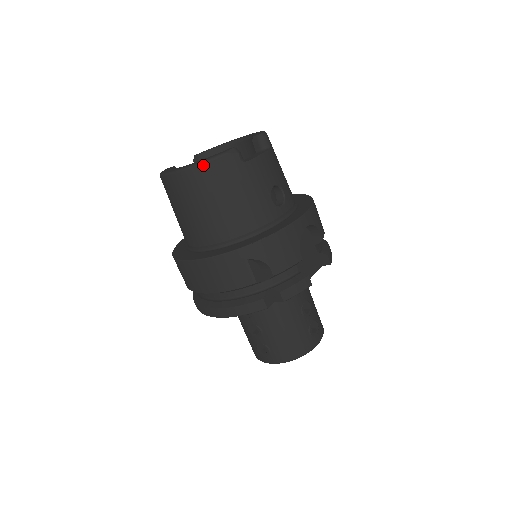
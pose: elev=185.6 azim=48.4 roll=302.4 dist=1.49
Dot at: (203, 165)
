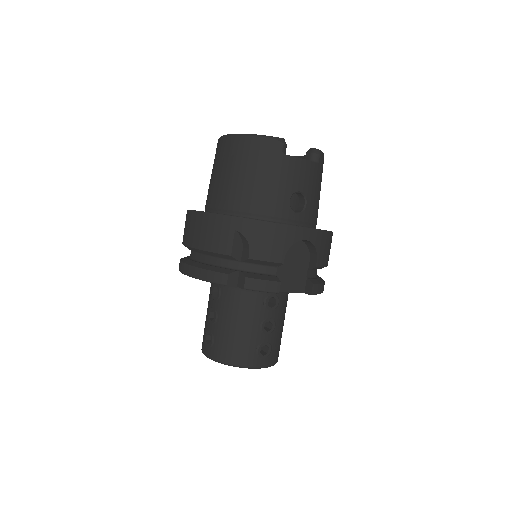
Dot at: (250, 137)
